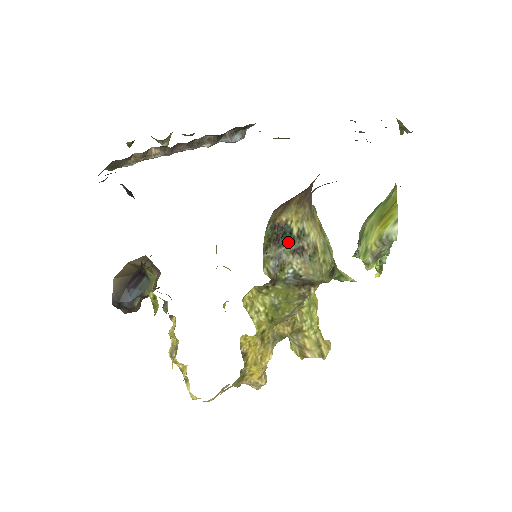
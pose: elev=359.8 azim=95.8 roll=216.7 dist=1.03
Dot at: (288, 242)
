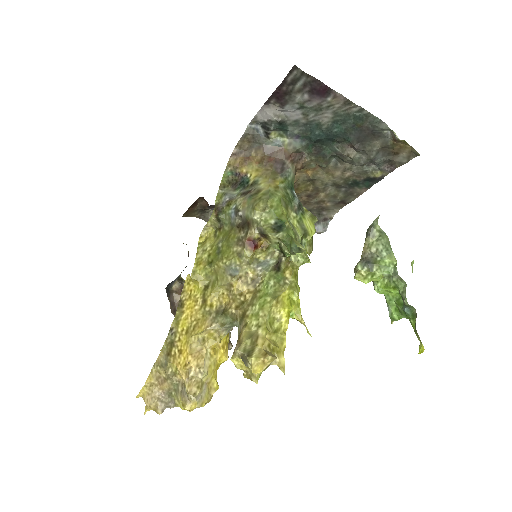
Dot at: (243, 188)
